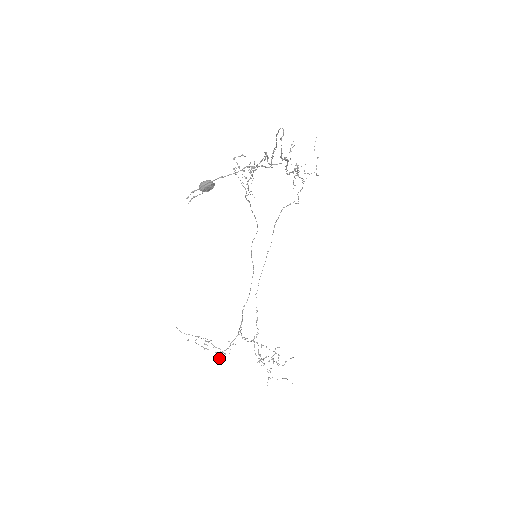
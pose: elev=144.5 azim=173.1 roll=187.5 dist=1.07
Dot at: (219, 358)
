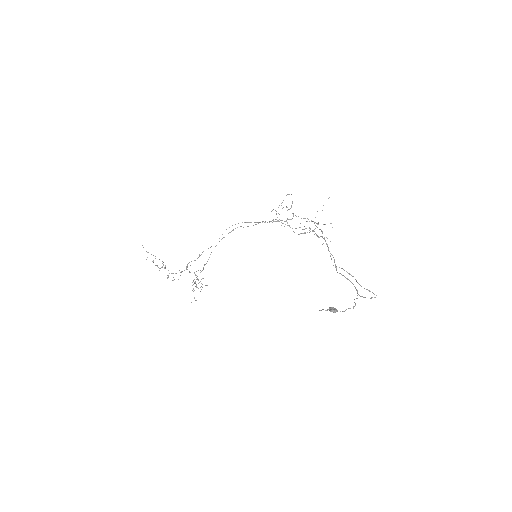
Dot at: (167, 278)
